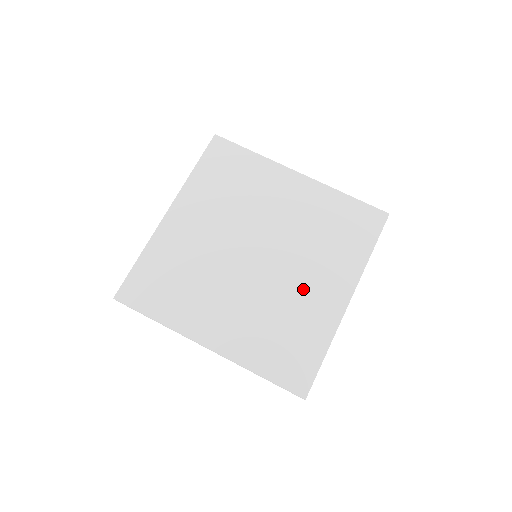
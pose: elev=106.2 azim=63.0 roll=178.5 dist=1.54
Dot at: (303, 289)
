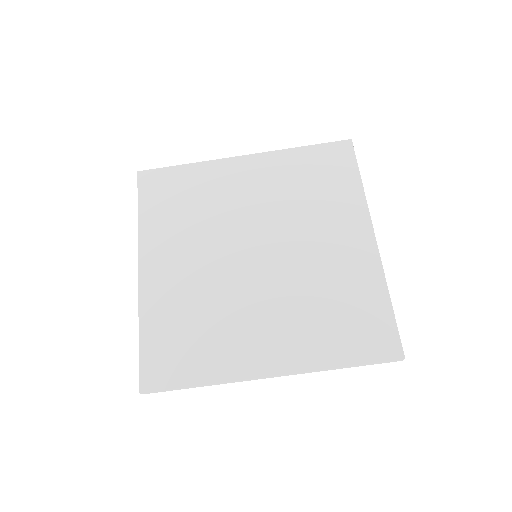
Dot at: (324, 256)
